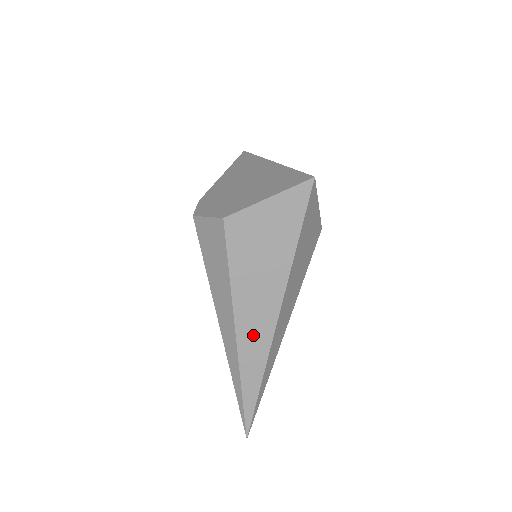
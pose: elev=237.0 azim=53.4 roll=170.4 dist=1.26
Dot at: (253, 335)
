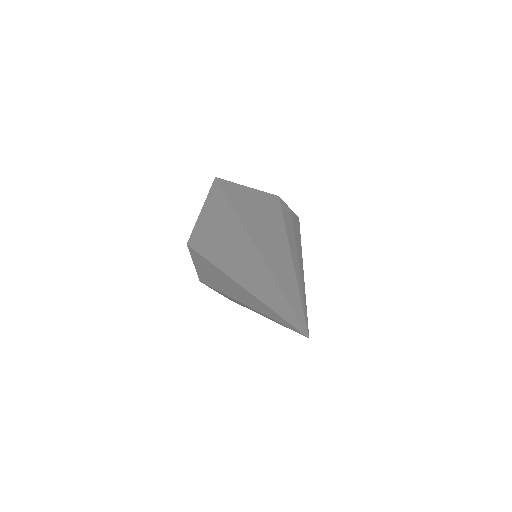
Dot at: (240, 262)
